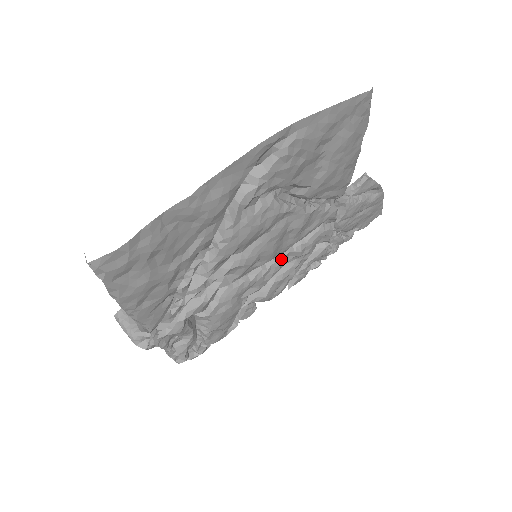
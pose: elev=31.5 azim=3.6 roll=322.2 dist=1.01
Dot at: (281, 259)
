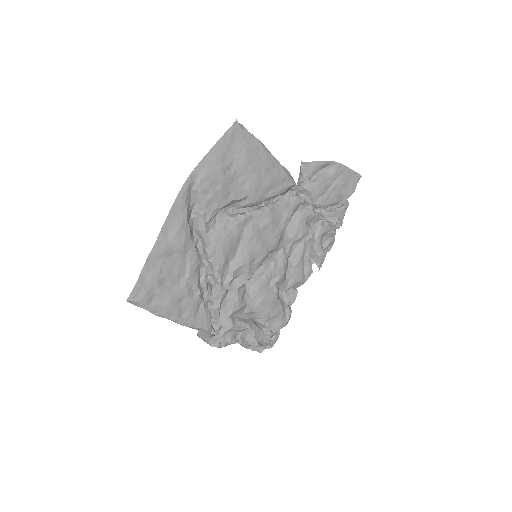
Dot at: (280, 249)
